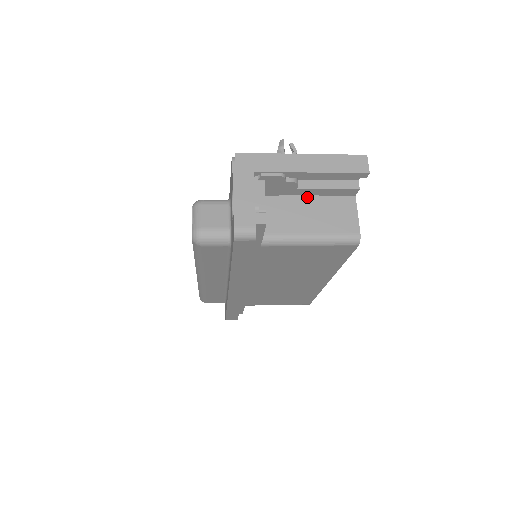
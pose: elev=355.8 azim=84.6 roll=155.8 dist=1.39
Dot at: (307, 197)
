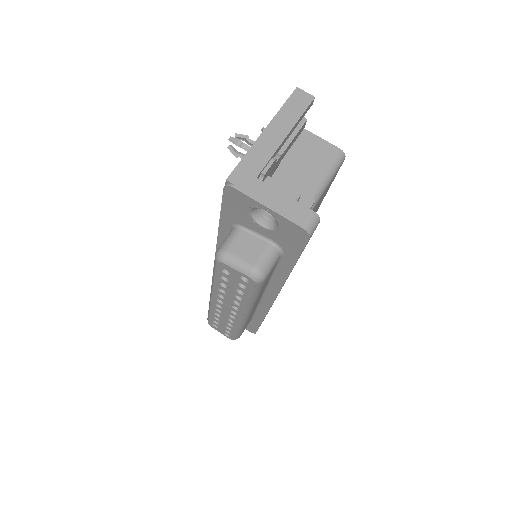
Dot at: (282, 163)
